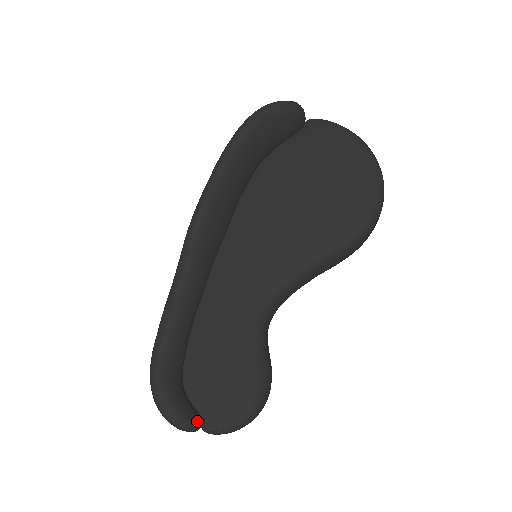
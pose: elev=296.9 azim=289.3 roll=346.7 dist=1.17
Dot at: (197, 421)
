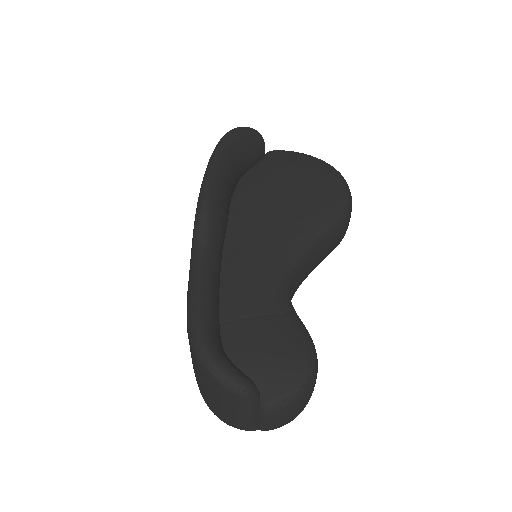
Dot at: (256, 387)
